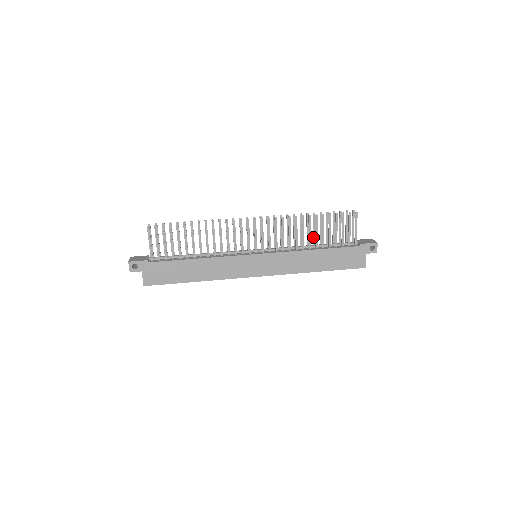
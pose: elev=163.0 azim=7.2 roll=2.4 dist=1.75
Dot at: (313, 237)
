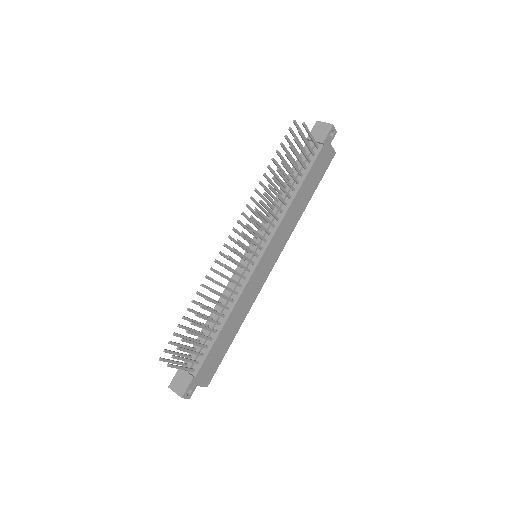
Dot at: (280, 183)
